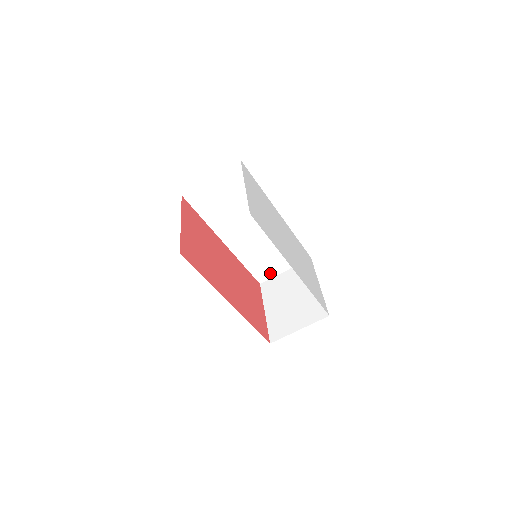
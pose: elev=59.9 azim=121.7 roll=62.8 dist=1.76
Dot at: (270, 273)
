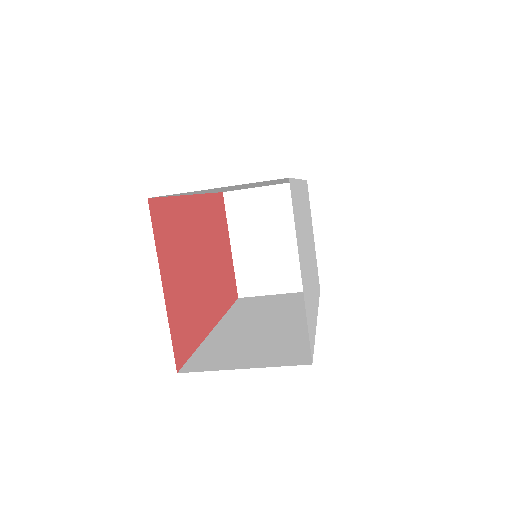
Dot at: occluded
